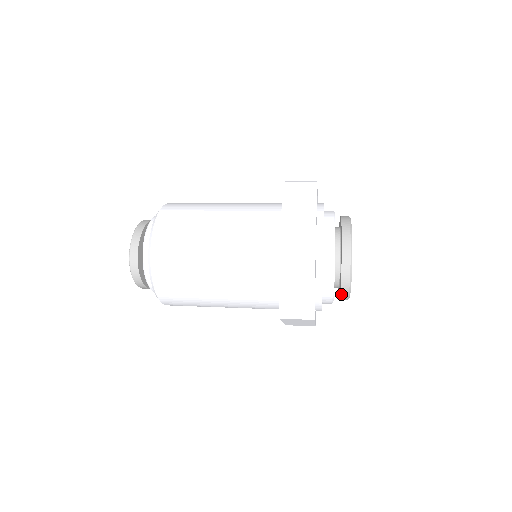
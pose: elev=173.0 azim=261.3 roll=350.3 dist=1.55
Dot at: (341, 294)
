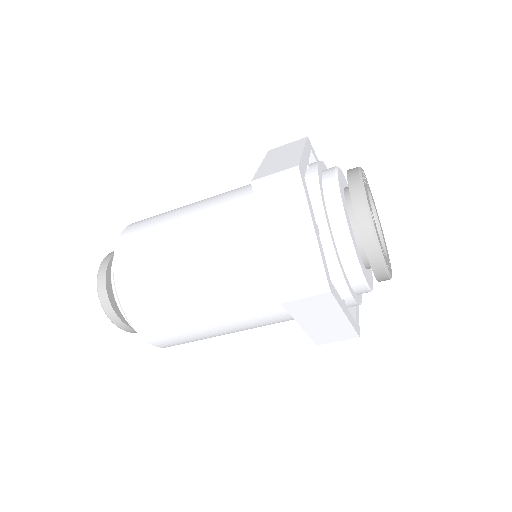
Dot at: (369, 258)
